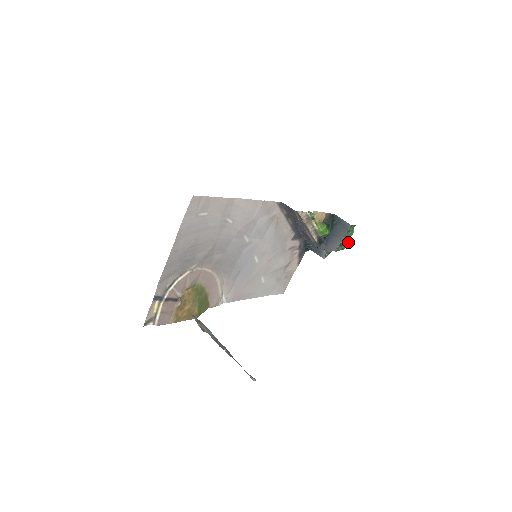
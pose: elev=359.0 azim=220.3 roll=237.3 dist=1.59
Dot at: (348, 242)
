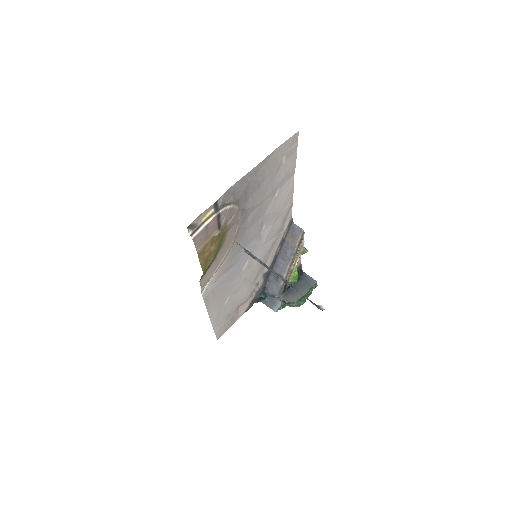
Dot at: (305, 300)
